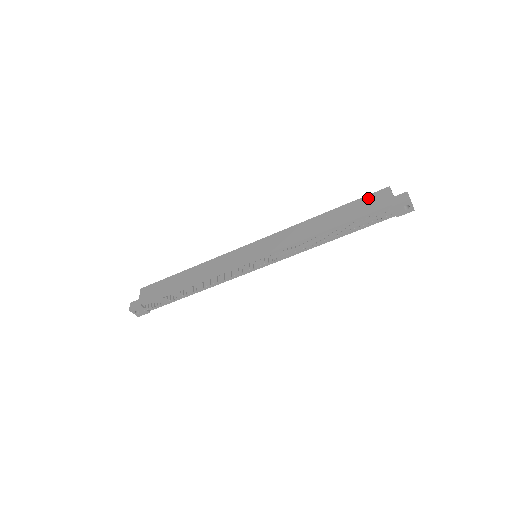
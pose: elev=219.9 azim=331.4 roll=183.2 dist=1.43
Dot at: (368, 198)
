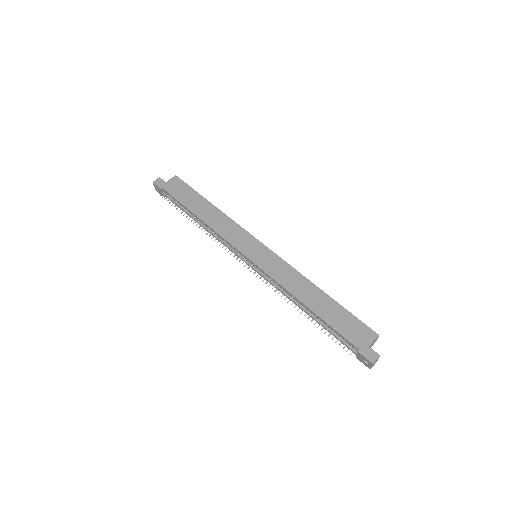
Dot at: (357, 323)
